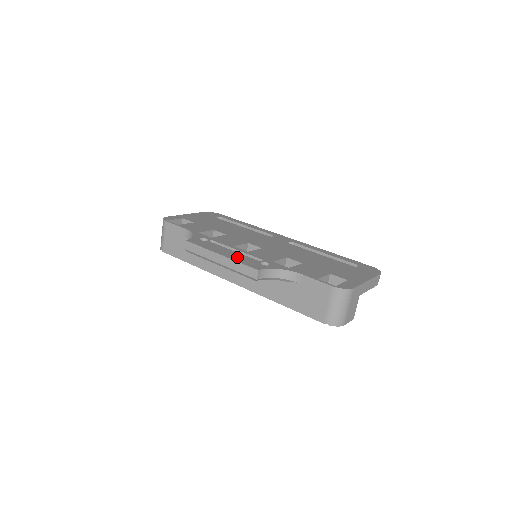
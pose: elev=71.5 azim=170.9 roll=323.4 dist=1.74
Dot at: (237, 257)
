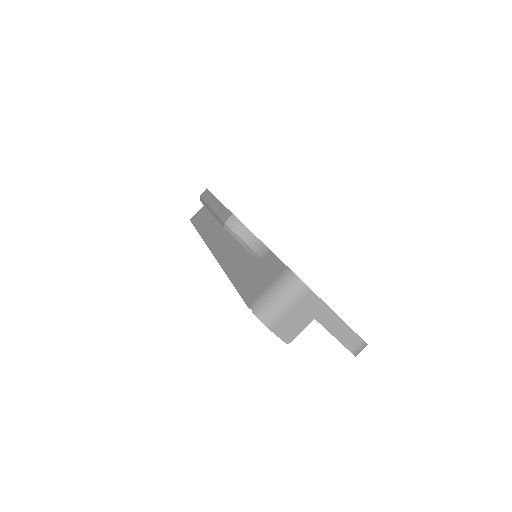
Dot at: occluded
